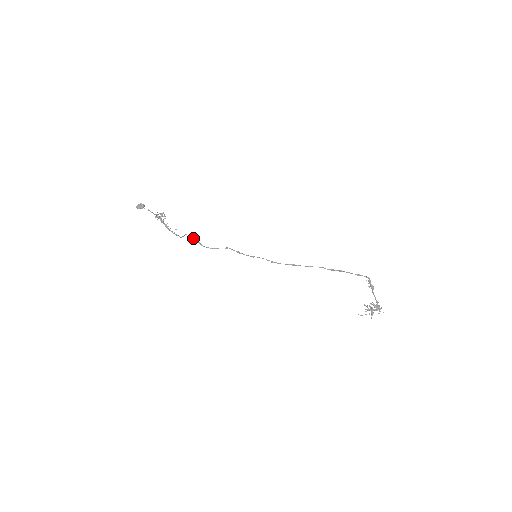
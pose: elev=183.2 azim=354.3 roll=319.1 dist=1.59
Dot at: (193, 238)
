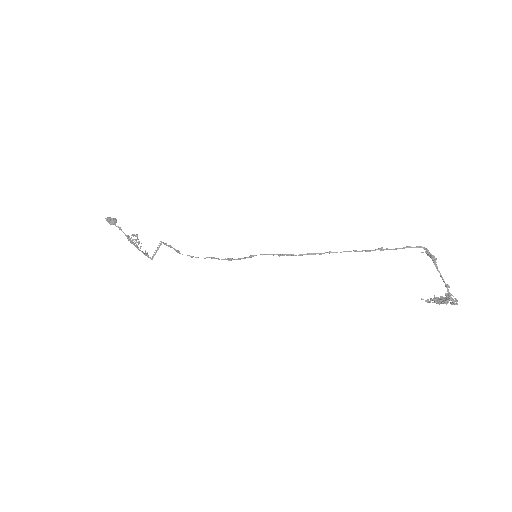
Dot at: (170, 245)
